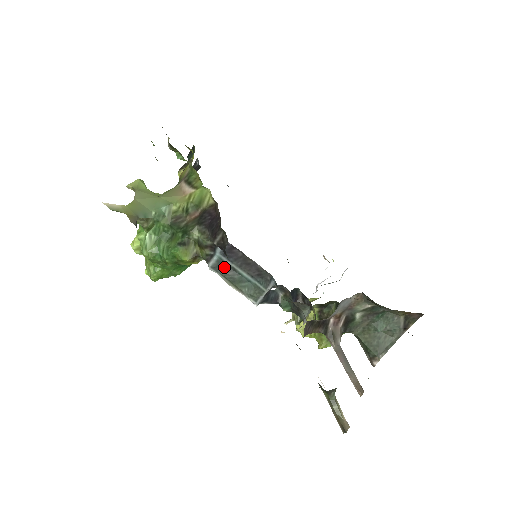
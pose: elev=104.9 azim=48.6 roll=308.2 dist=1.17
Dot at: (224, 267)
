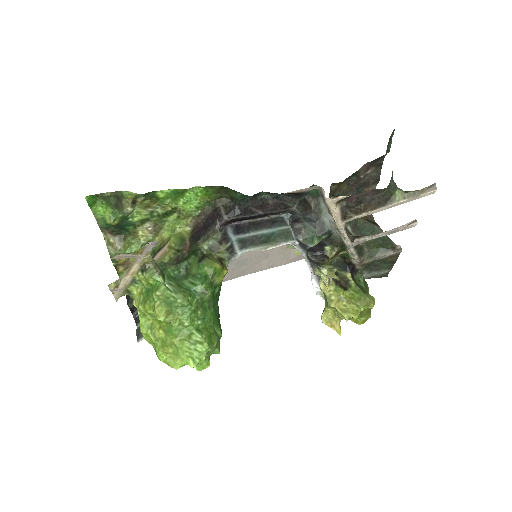
Dot at: (248, 241)
